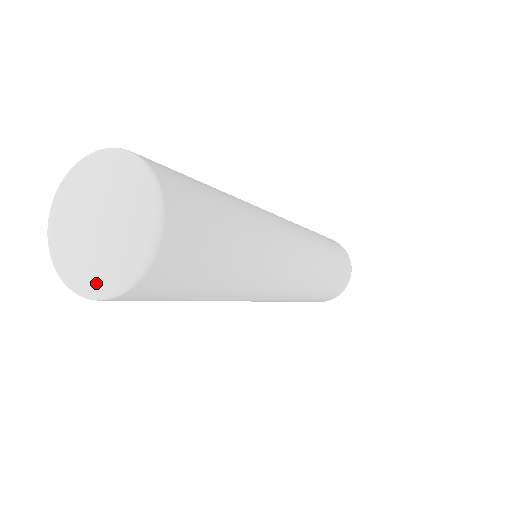
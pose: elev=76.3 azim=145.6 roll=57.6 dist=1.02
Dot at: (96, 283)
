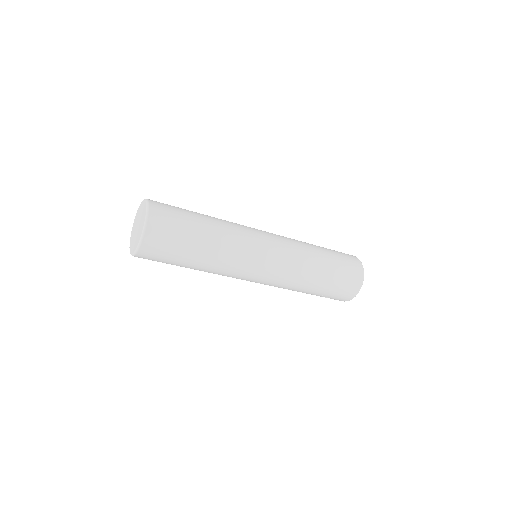
Dot at: (139, 239)
